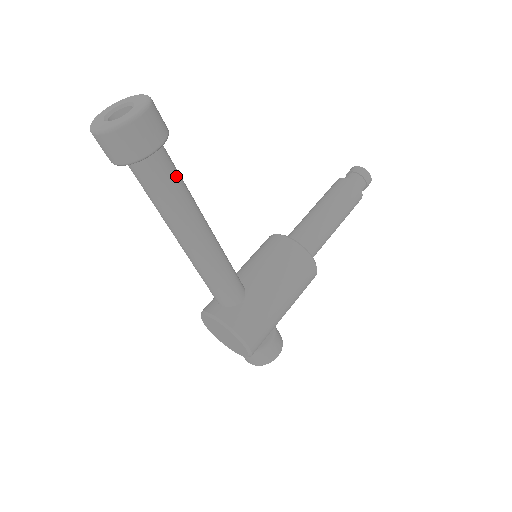
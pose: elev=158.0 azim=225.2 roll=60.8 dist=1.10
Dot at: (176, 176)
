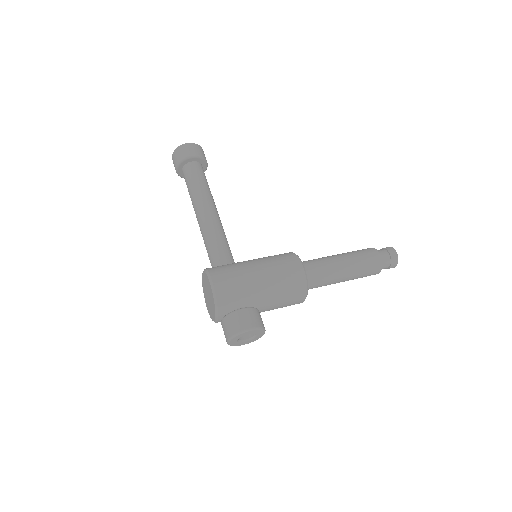
Dot at: (202, 177)
